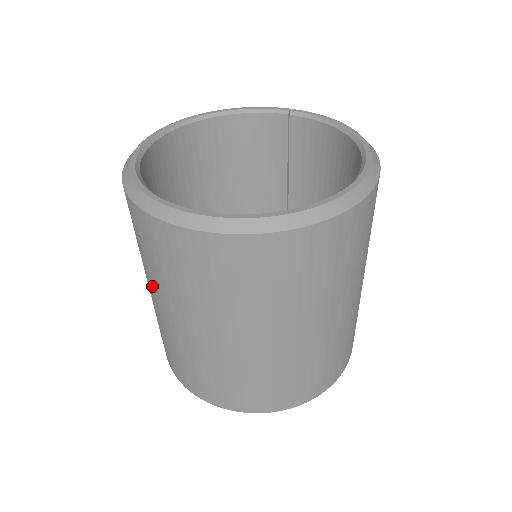
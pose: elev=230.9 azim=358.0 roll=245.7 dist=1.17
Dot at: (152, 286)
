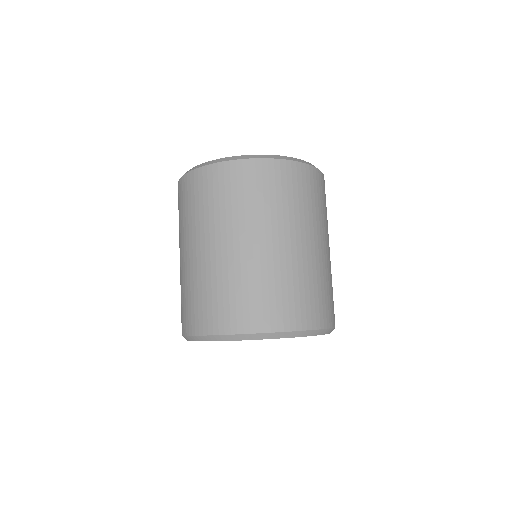
Dot at: occluded
